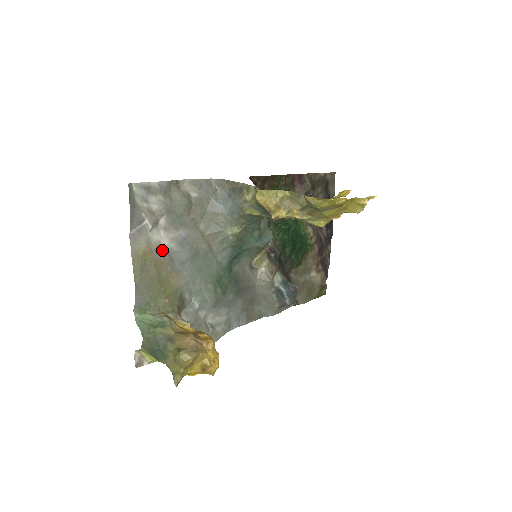
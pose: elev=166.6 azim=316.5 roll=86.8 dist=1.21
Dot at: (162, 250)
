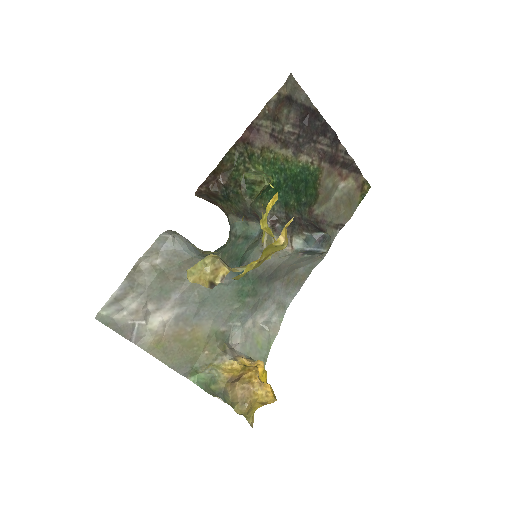
Dot at: (171, 323)
